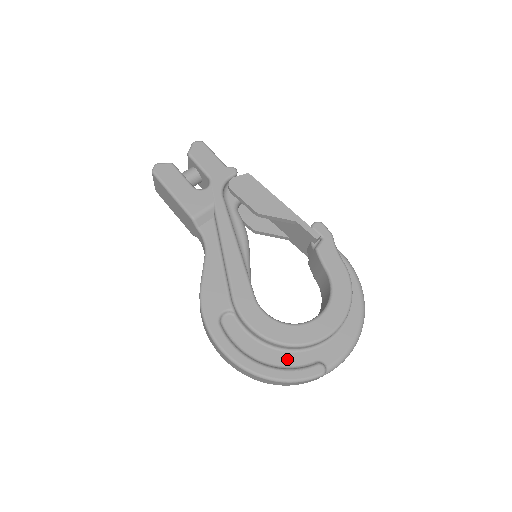
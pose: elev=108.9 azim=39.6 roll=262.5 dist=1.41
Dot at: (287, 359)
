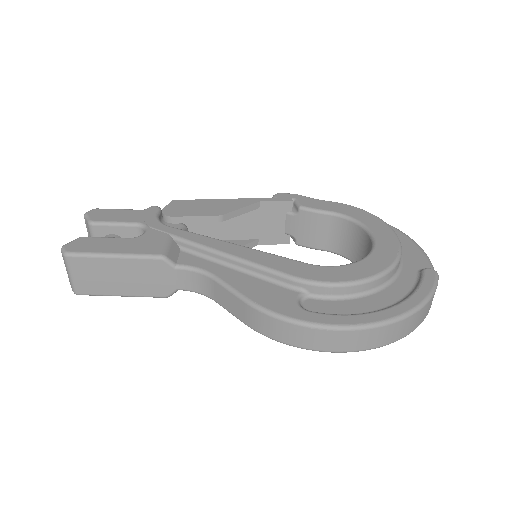
Dot at: (399, 289)
